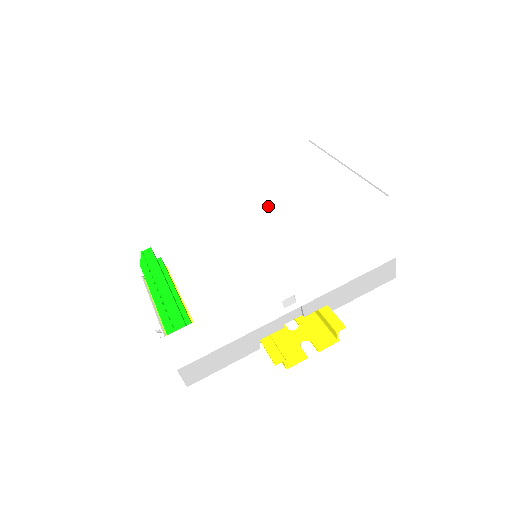
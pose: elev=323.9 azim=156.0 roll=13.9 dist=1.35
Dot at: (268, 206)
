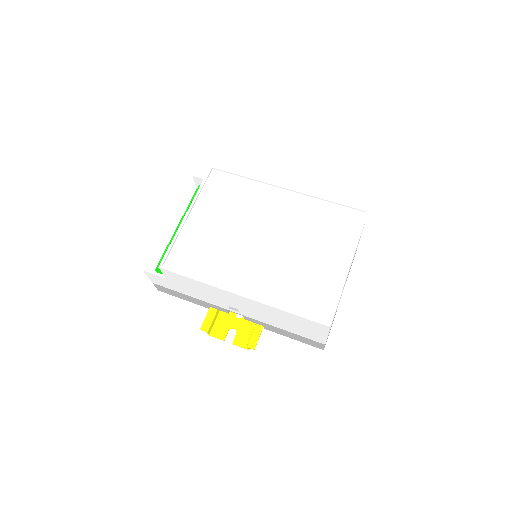
Dot at: (269, 247)
